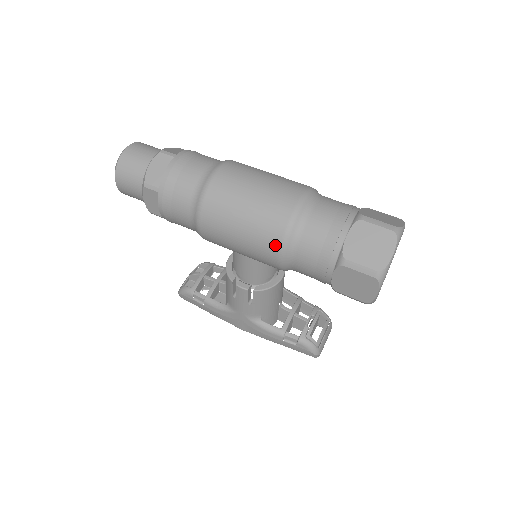
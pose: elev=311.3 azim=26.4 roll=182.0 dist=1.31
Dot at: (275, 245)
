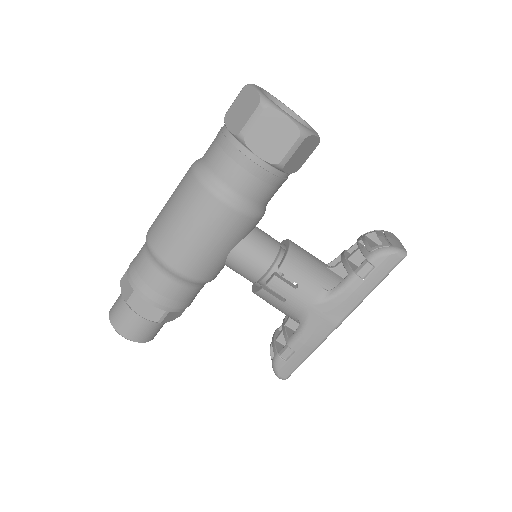
Dot at: (208, 198)
